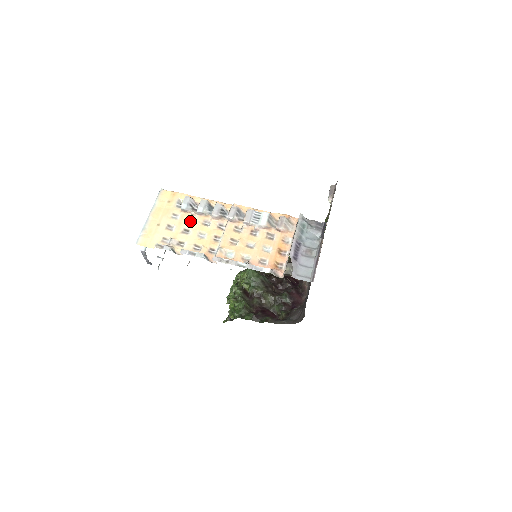
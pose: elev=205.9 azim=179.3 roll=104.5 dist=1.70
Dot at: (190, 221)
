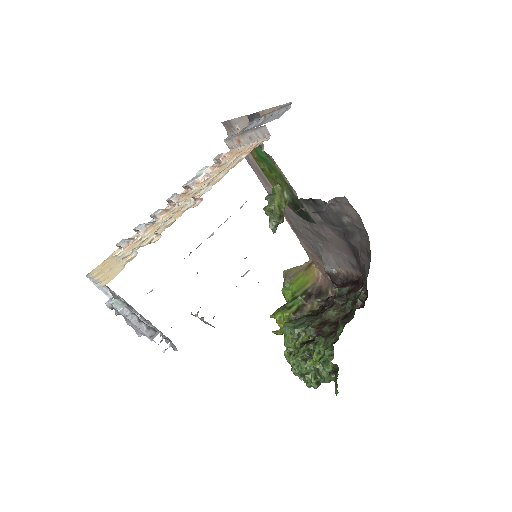
Dot at: (141, 239)
